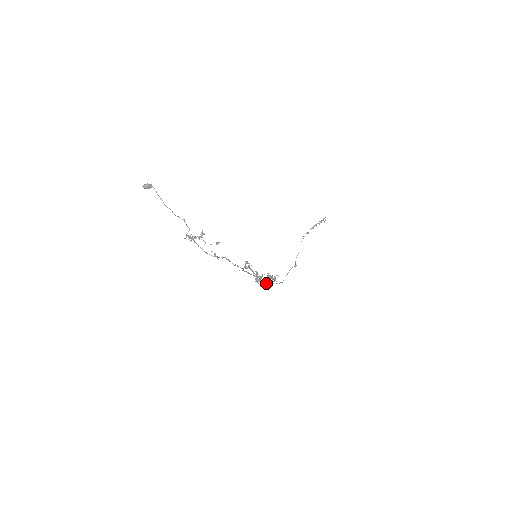
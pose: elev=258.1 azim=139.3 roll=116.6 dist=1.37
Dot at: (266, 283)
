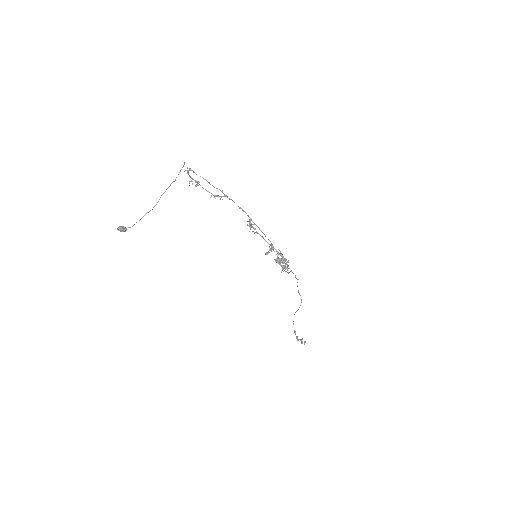
Dot at: (281, 255)
